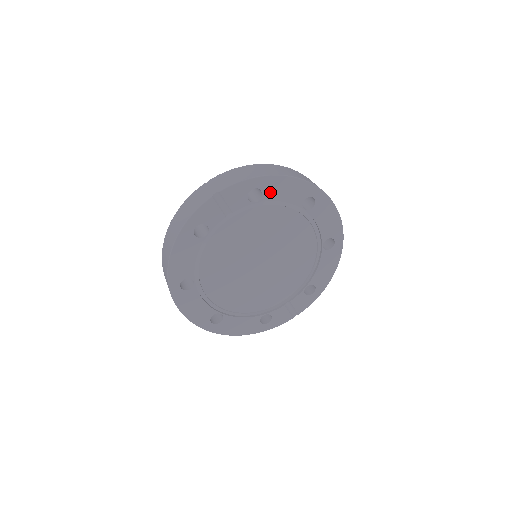
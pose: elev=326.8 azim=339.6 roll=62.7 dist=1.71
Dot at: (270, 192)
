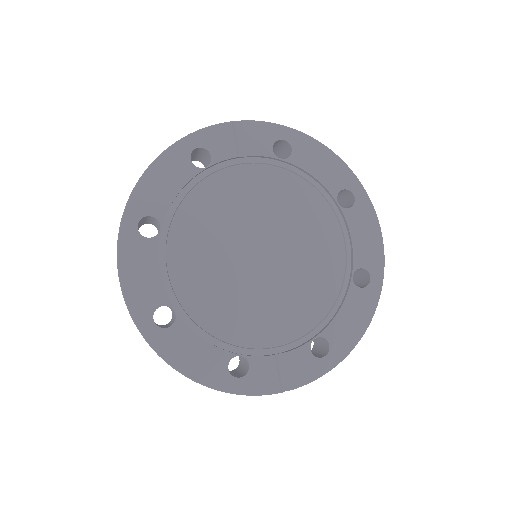
Dot at: (302, 156)
